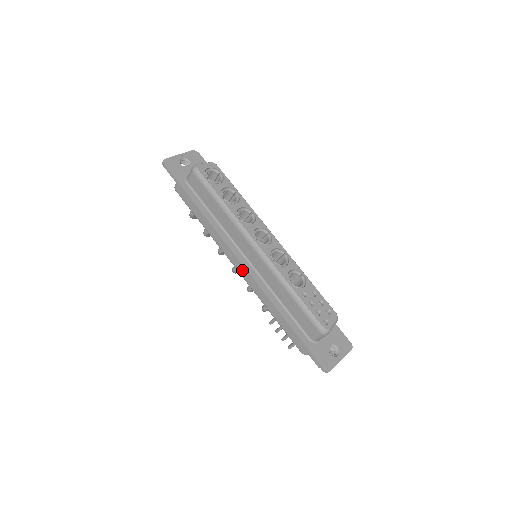
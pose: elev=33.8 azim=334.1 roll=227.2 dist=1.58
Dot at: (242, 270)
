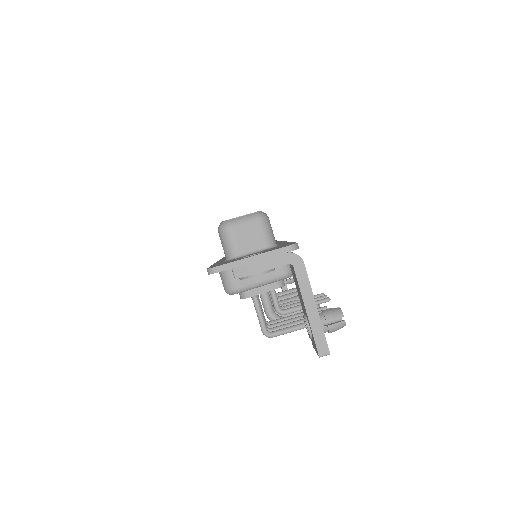
Dot at: occluded
